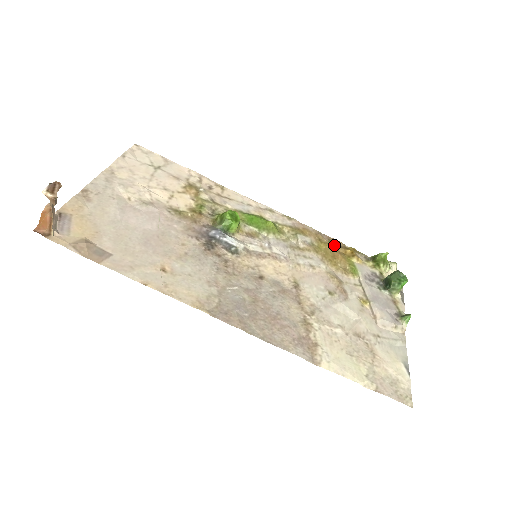
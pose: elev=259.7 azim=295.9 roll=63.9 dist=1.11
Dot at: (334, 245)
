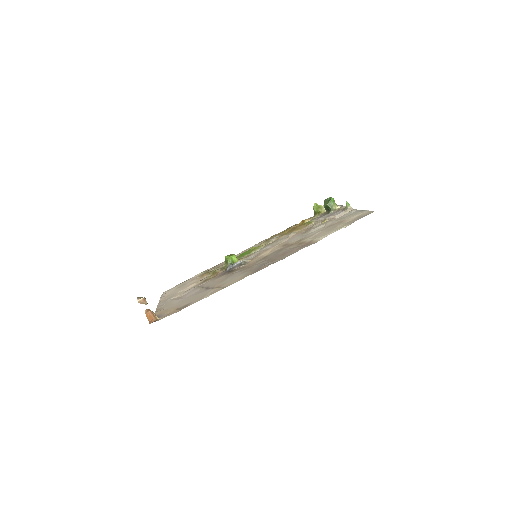
Dot at: (291, 228)
